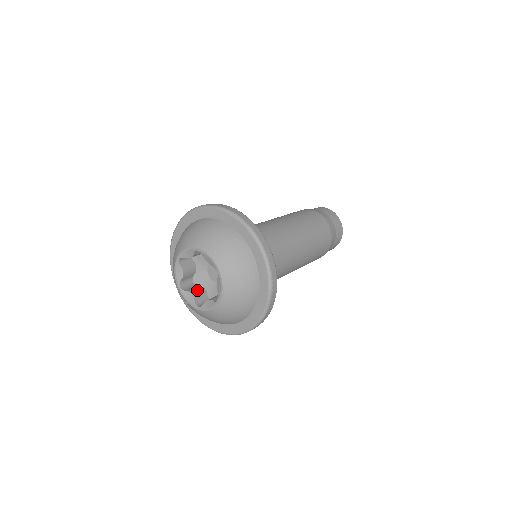
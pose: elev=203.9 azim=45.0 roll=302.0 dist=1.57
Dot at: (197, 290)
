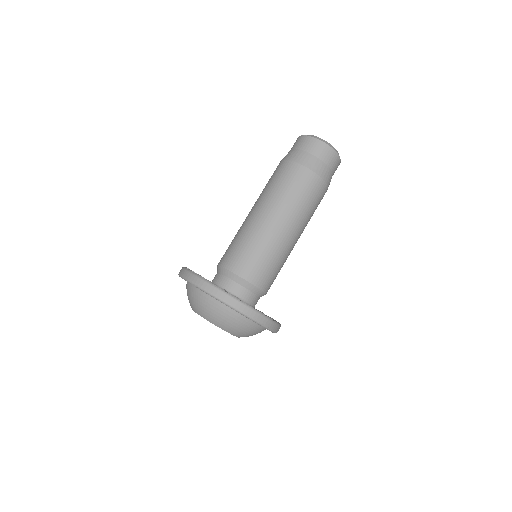
Dot at: occluded
